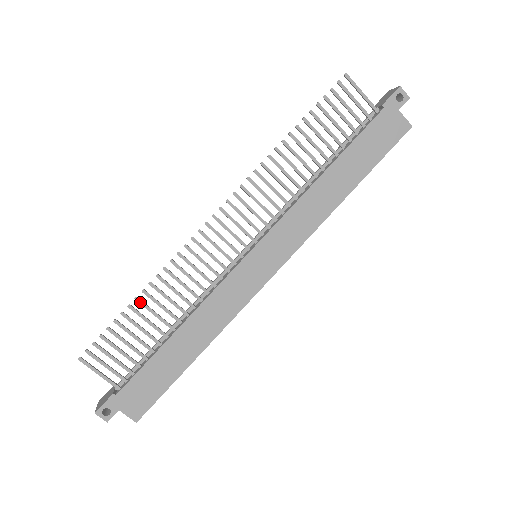
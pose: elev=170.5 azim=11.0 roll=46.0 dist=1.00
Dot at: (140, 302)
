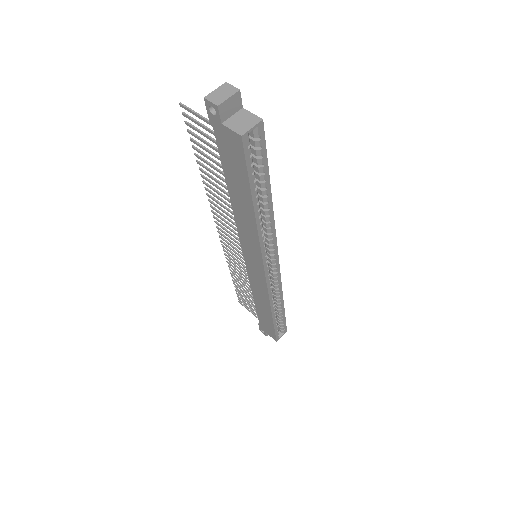
Dot at: (234, 279)
